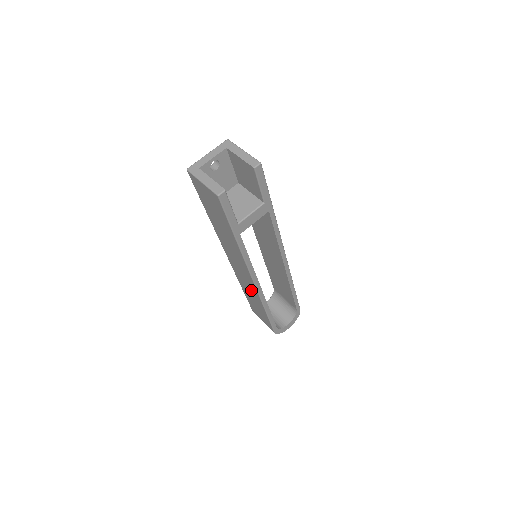
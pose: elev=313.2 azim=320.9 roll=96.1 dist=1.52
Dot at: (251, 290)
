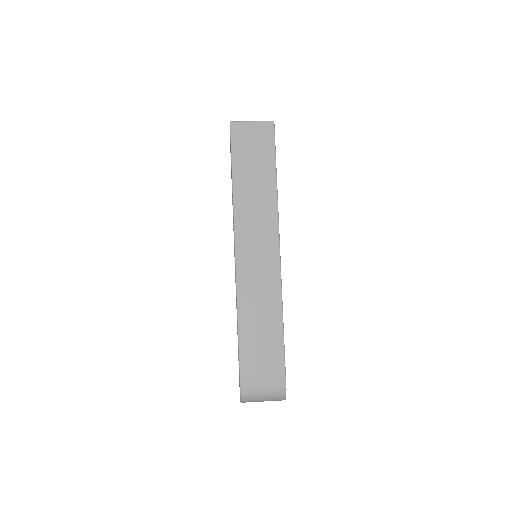
Dot at: (266, 291)
